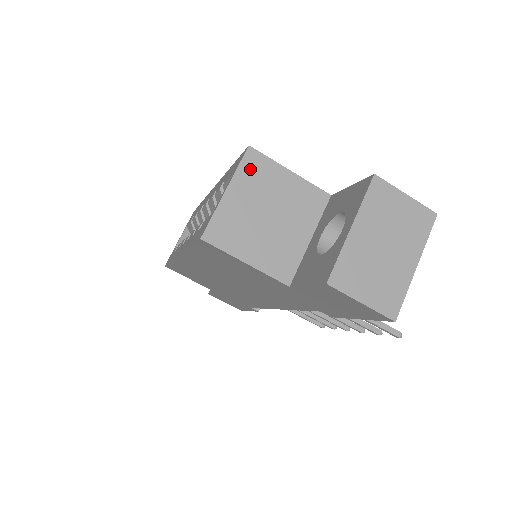
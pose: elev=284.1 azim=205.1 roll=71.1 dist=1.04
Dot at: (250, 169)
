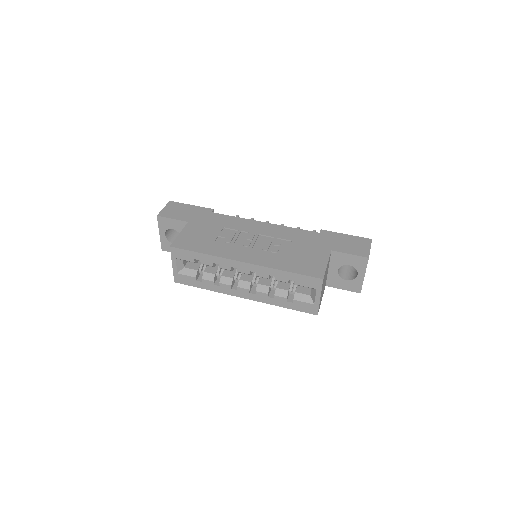
Dot at: occluded
